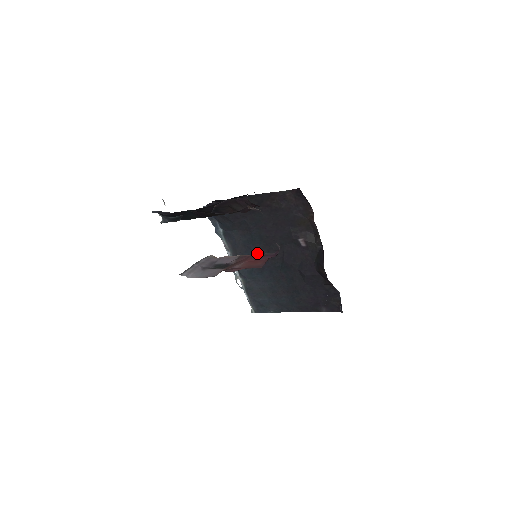
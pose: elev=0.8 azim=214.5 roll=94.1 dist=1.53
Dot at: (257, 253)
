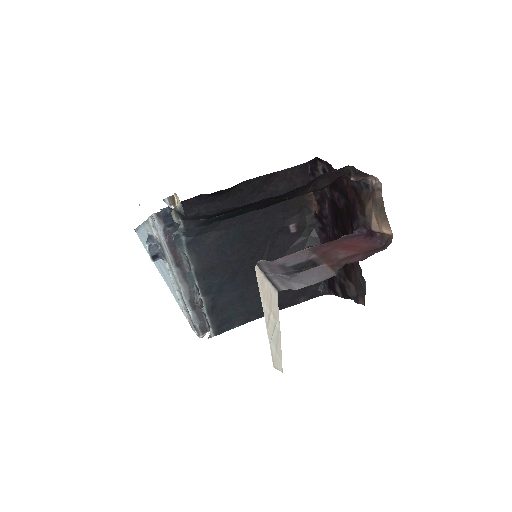
Dot at: (233, 256)
